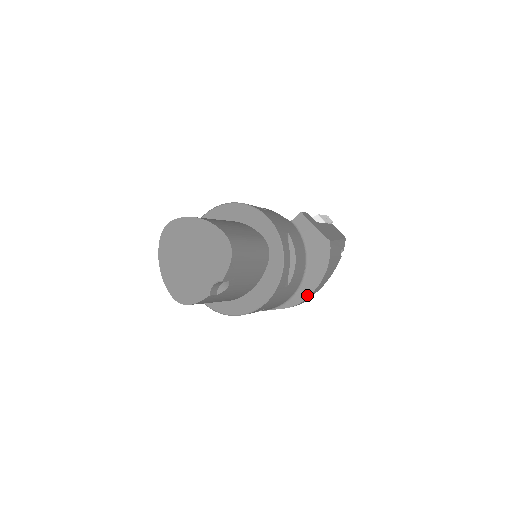
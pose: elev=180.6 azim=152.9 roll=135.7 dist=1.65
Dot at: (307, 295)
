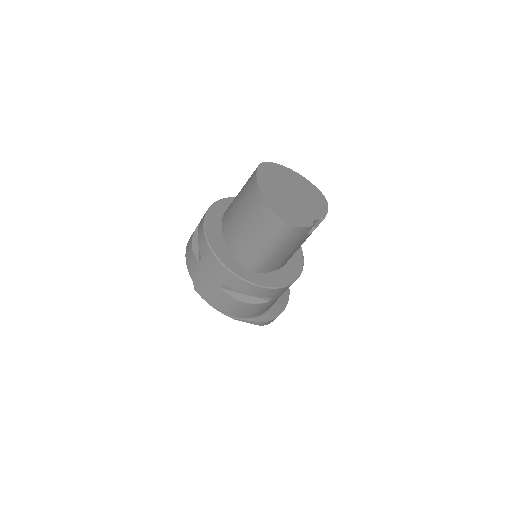
Dot at: (276, 315)
